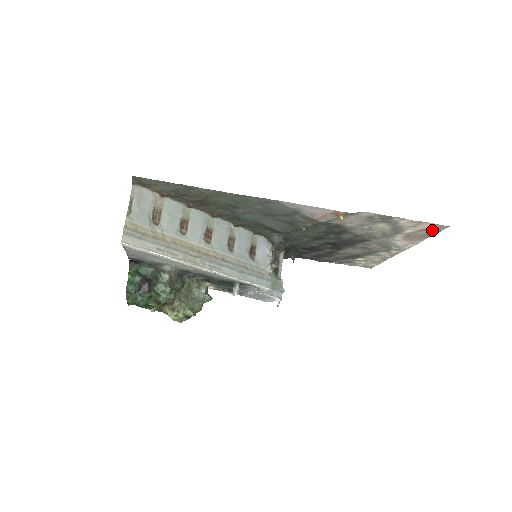
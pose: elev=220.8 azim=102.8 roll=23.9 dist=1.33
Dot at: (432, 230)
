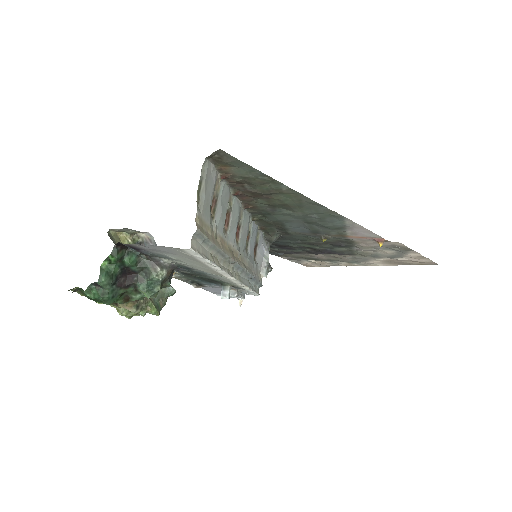
Dot at: (420, 263)
